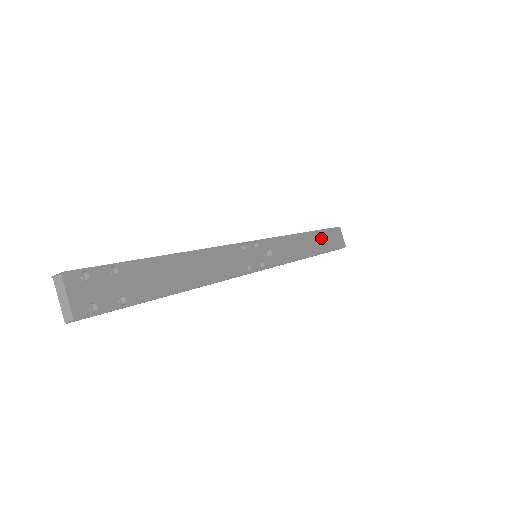
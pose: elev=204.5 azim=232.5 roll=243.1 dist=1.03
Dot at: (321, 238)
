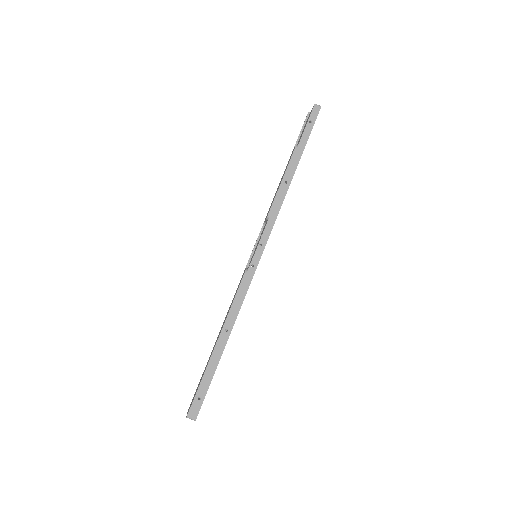
Dot at: occluded
